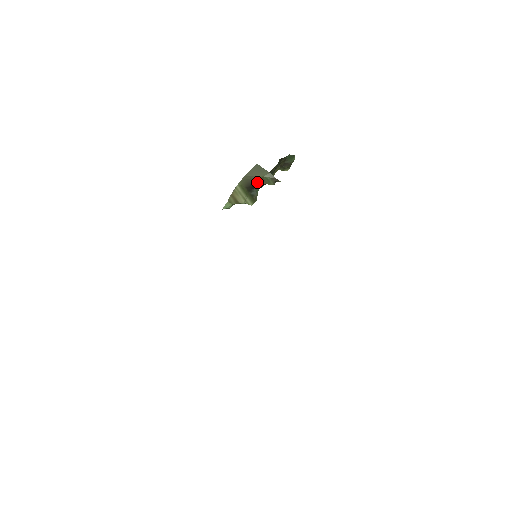
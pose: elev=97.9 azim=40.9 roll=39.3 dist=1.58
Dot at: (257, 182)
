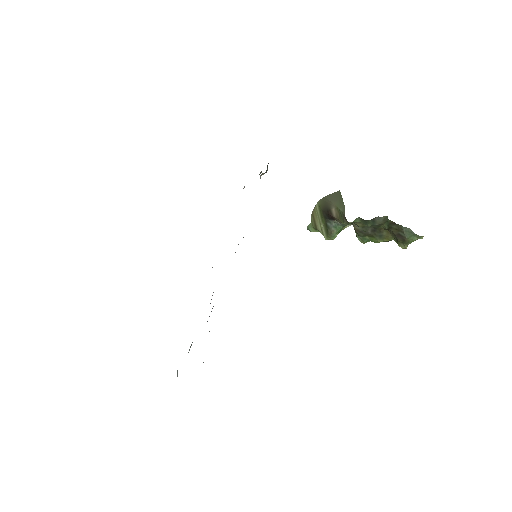
Dot at: (333, 211)
